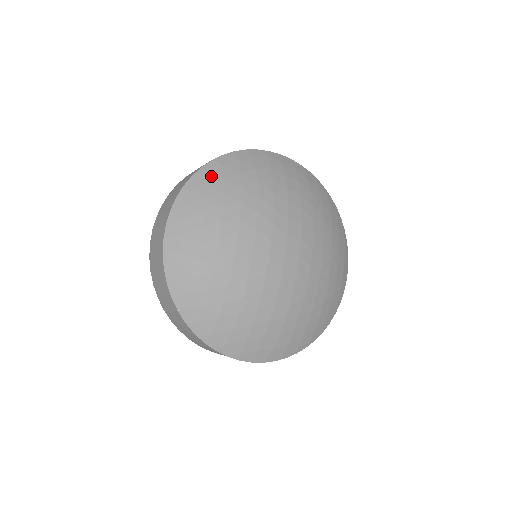
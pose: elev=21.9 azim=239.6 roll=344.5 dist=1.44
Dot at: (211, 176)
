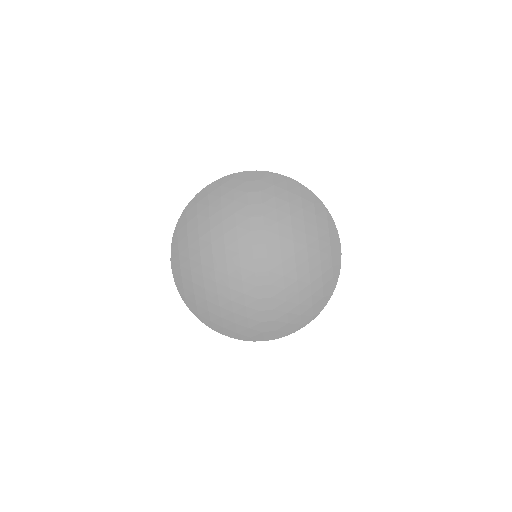
Dot at: (190, 216)
